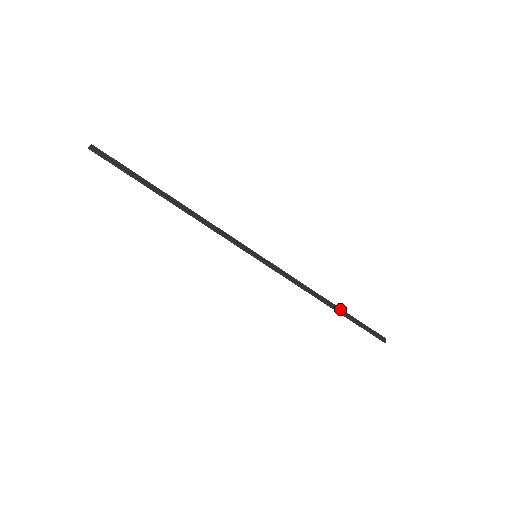
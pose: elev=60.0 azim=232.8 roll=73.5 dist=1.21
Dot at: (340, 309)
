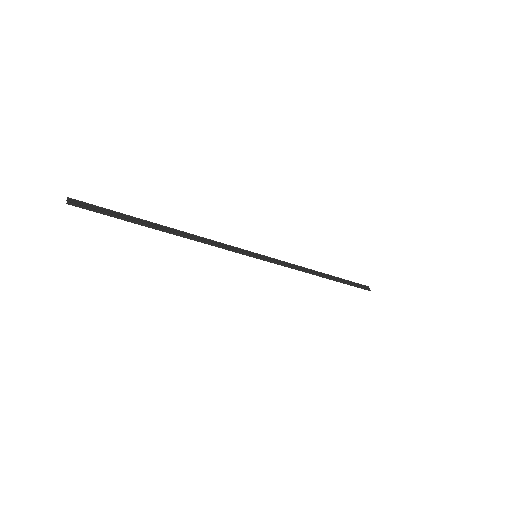
Dot at: (331, 276)
